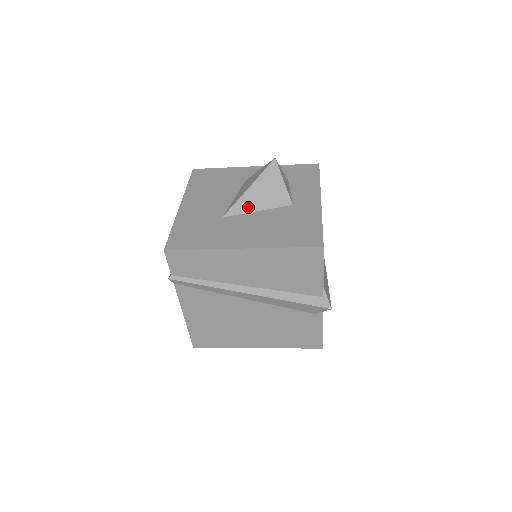
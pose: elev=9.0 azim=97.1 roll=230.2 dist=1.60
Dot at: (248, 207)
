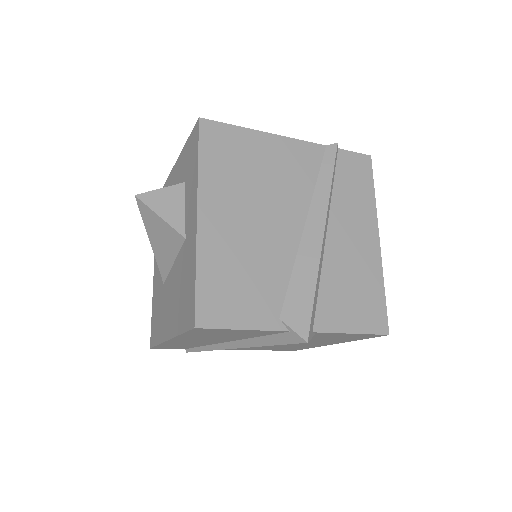
Dot at: (166, 263)
